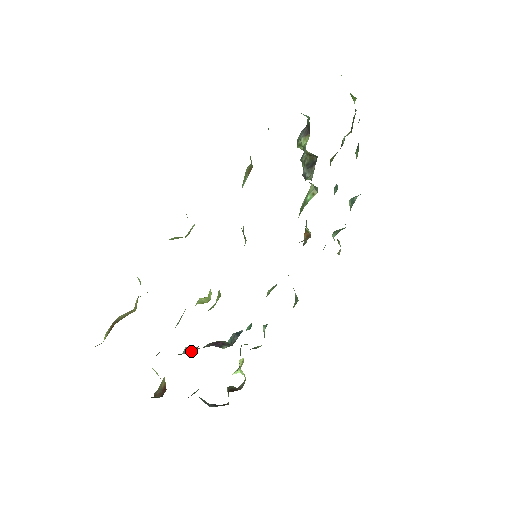
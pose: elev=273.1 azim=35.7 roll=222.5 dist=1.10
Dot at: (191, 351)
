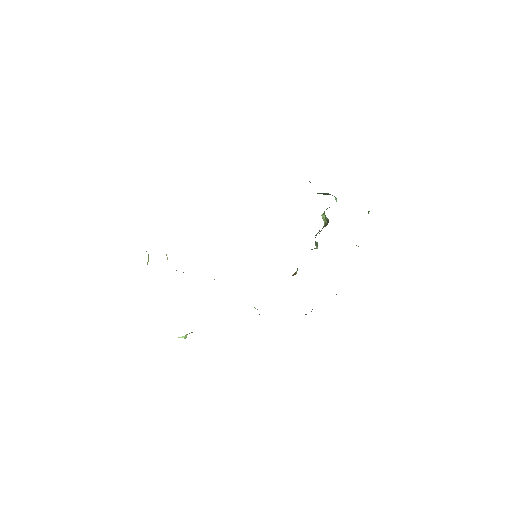
Dot at: occluded
